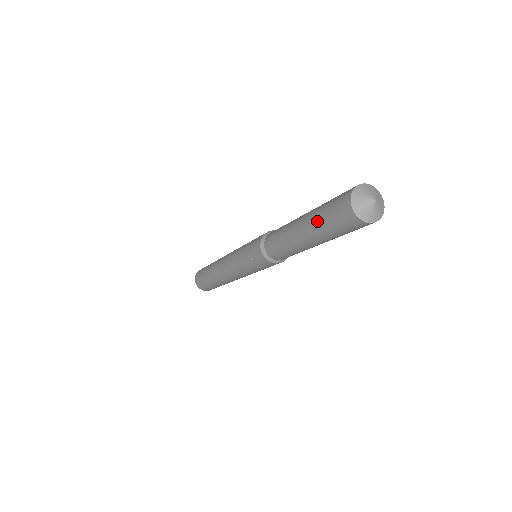
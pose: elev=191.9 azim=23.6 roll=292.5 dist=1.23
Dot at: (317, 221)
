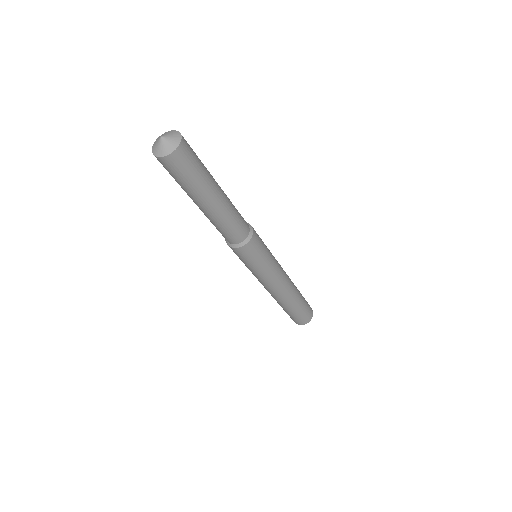
Dot at: occluded
